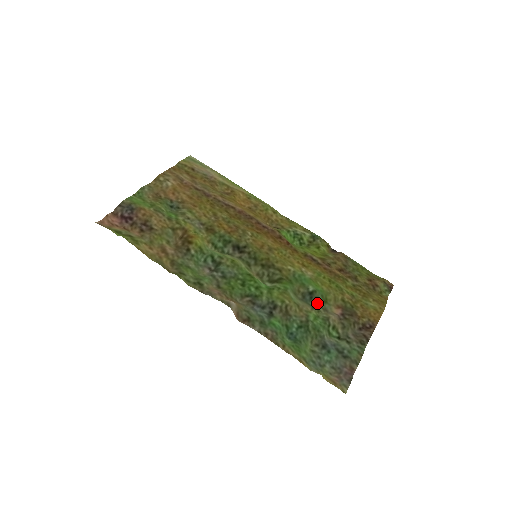
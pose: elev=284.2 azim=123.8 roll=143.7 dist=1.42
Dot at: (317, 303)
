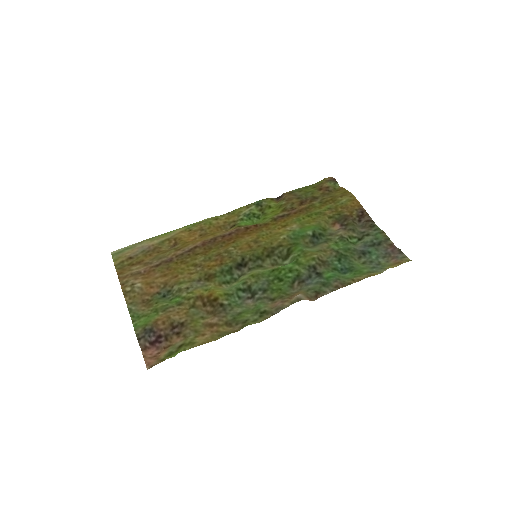
Dot at: (323, 237)
